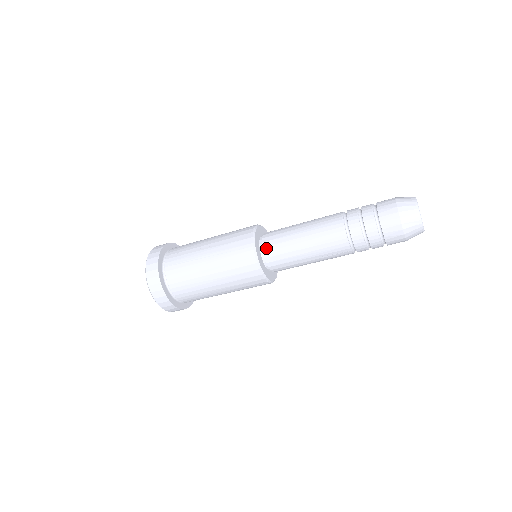
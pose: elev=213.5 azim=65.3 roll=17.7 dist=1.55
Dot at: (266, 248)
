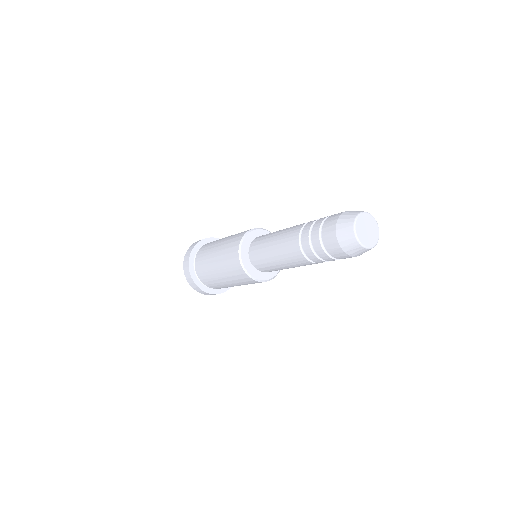
Dot at: (253, 262)
